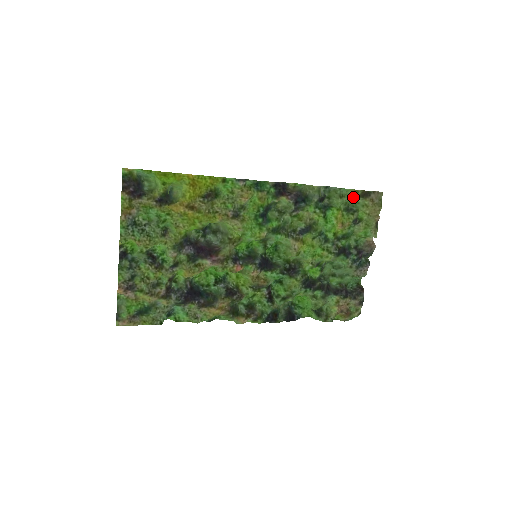
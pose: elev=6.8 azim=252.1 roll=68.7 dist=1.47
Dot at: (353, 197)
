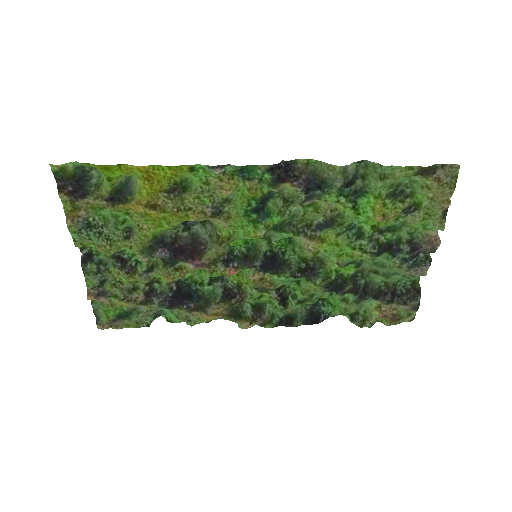
Dot at: (404, 176)
